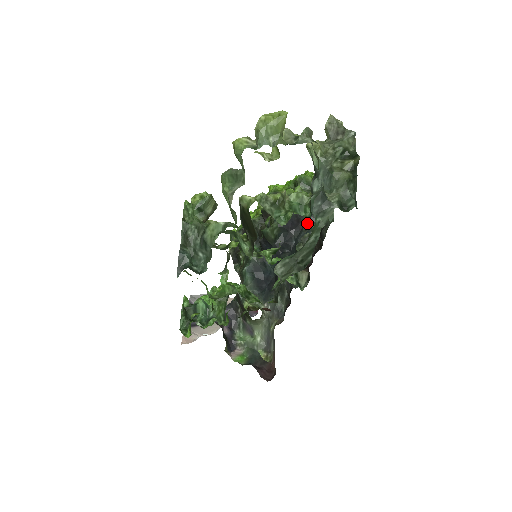
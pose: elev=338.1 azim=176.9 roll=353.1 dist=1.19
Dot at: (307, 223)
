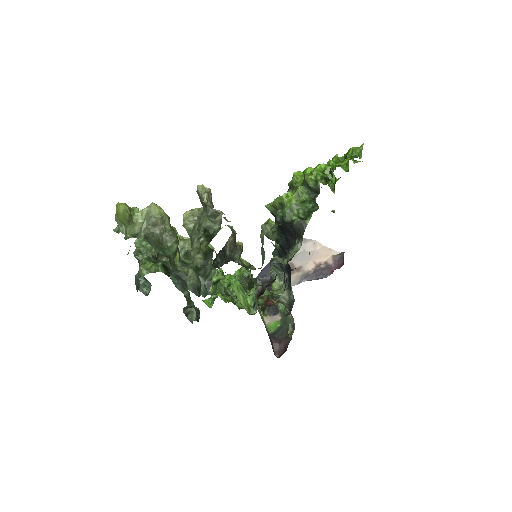
Dot at: (295, 236)
